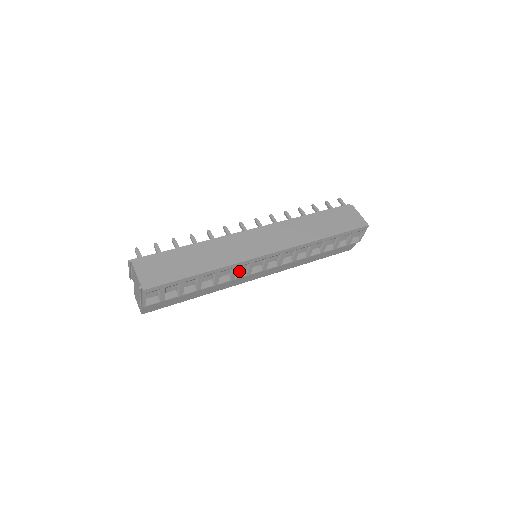
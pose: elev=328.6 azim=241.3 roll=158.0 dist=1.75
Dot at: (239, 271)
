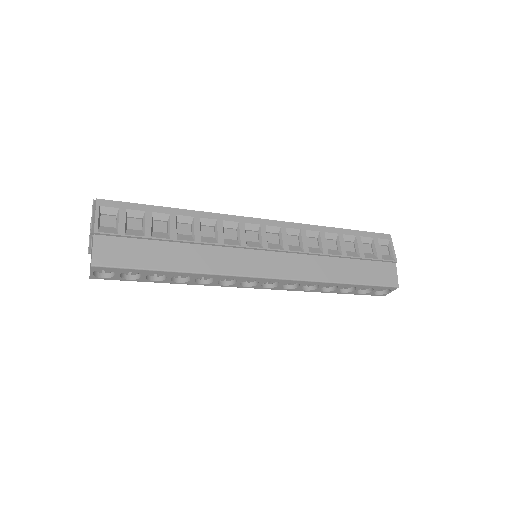
Dot at: (229, 240)
